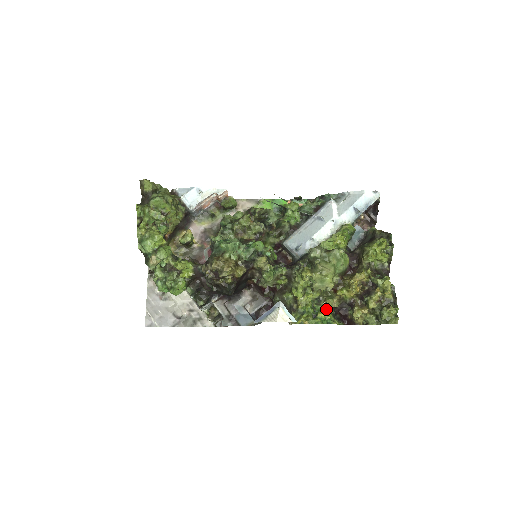
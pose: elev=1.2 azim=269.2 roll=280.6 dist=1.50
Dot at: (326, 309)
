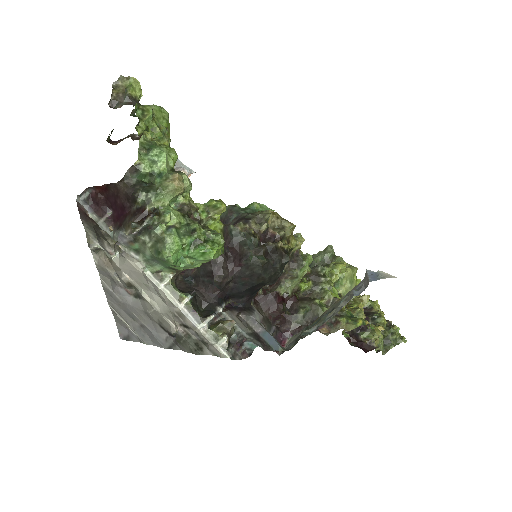
Dot at: occluded
